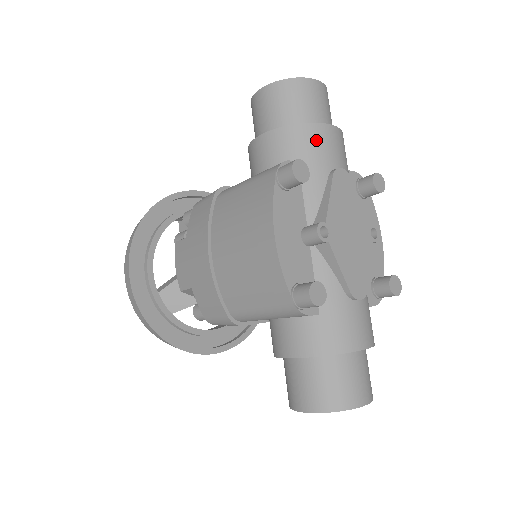
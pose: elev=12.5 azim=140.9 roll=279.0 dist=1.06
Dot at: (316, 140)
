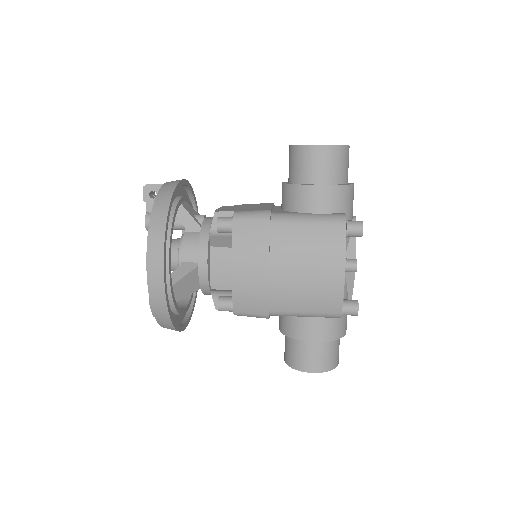
Dot at: (352, 197)
